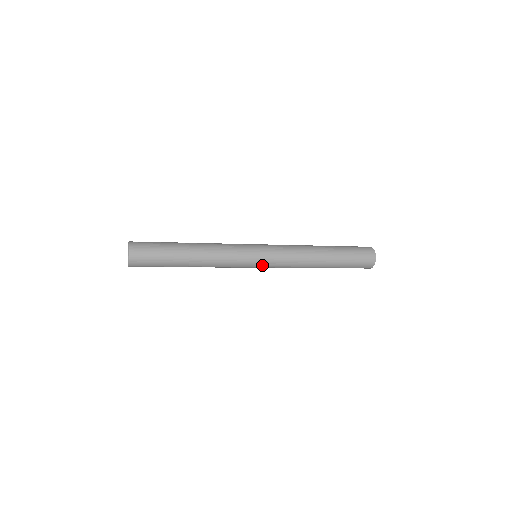
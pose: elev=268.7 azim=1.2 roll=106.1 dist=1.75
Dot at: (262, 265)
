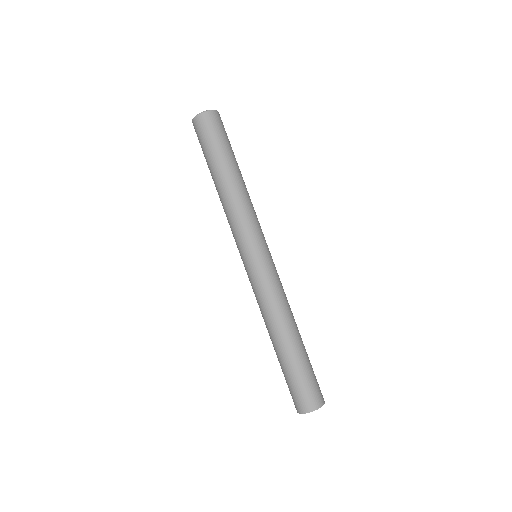
Dot at: (252, 262)
